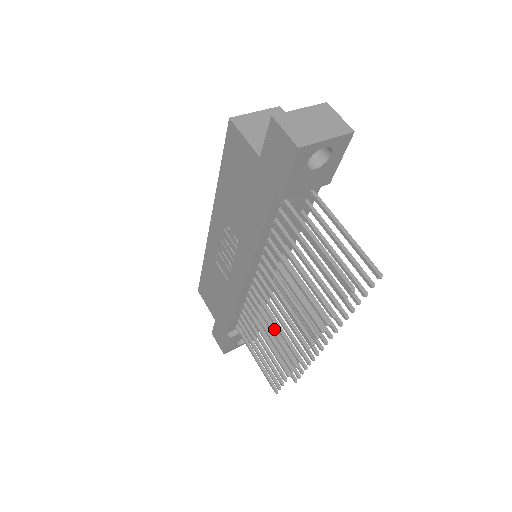
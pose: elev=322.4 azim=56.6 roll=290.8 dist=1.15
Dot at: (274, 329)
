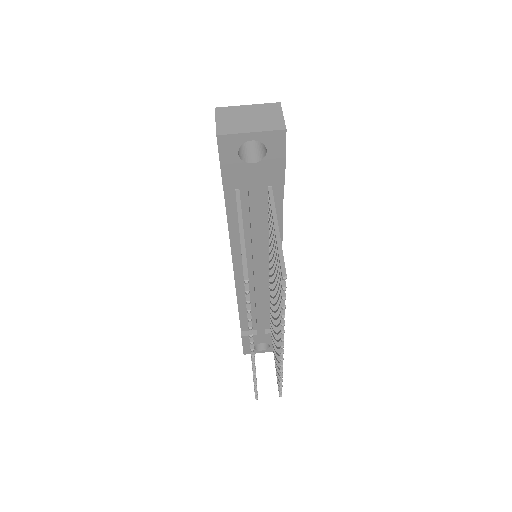
Dot at: occluded
